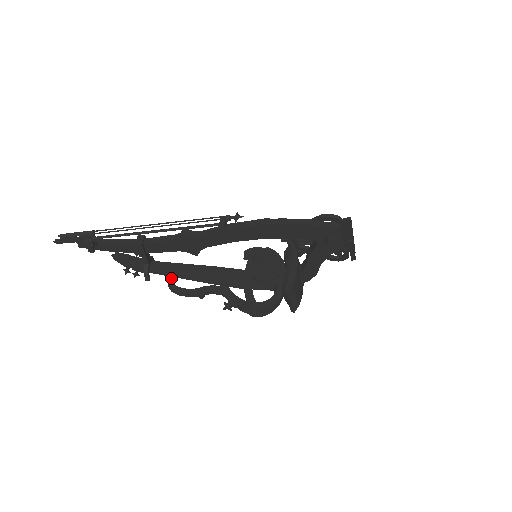
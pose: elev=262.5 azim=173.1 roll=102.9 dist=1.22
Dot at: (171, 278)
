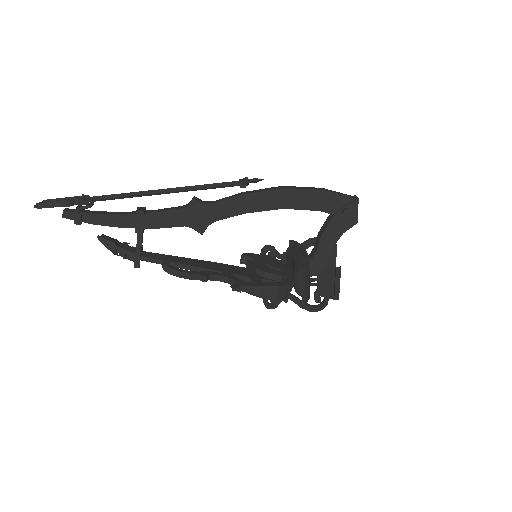
Dot at: (168, 262)
